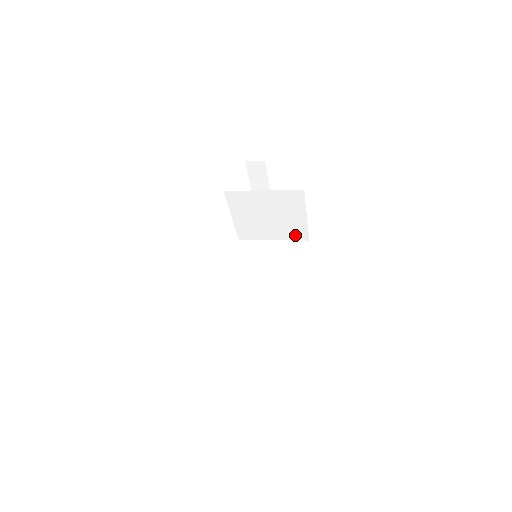
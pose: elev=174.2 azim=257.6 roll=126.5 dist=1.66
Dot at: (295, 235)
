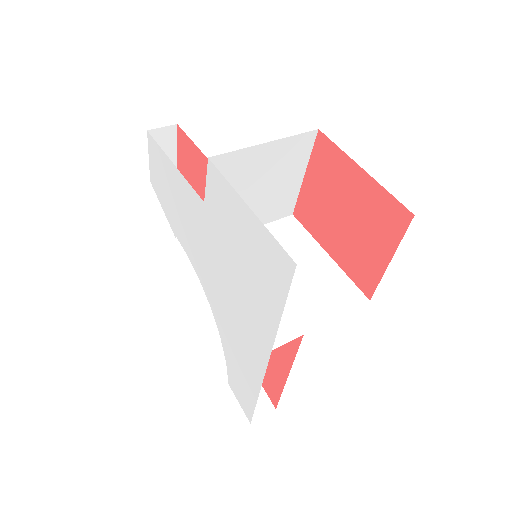
Dot at: (279, 211)
